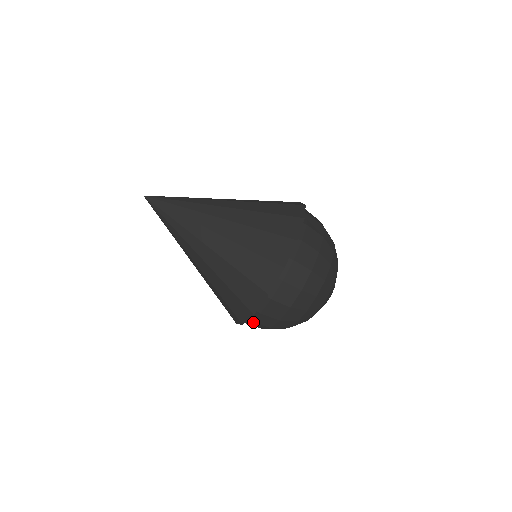
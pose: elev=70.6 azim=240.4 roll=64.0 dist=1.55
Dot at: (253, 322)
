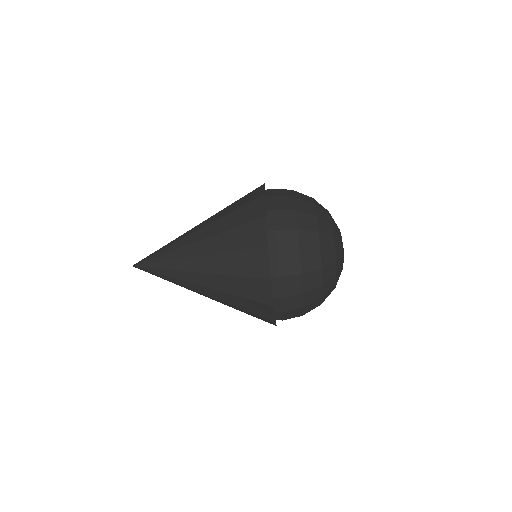
Dot at: (282, 298)
